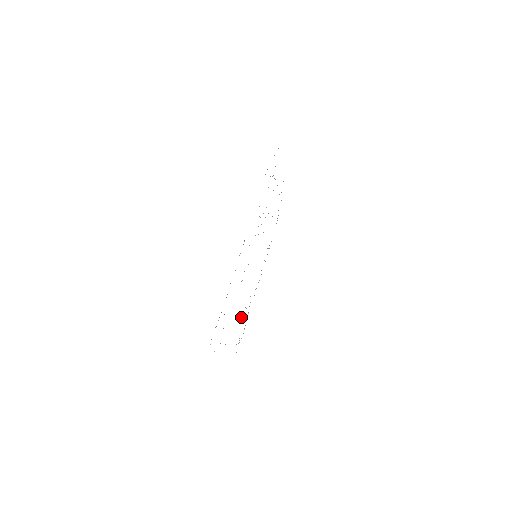
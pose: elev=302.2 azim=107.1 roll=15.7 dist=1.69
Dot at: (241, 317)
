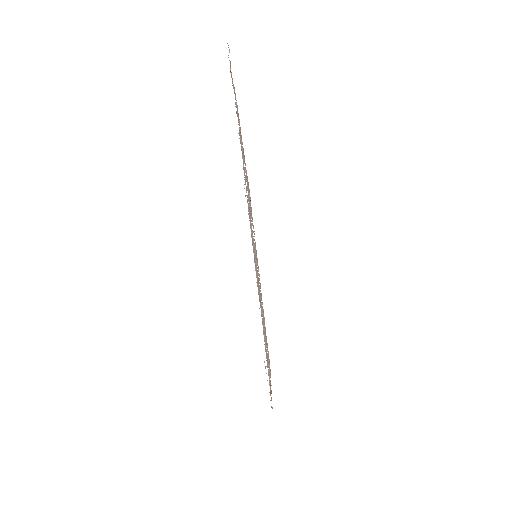
Dot at: occluded
